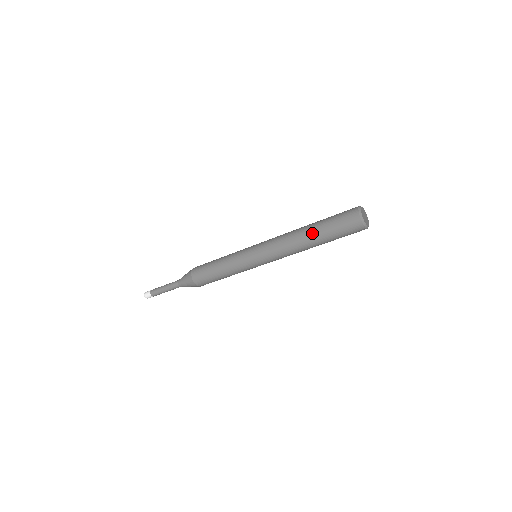
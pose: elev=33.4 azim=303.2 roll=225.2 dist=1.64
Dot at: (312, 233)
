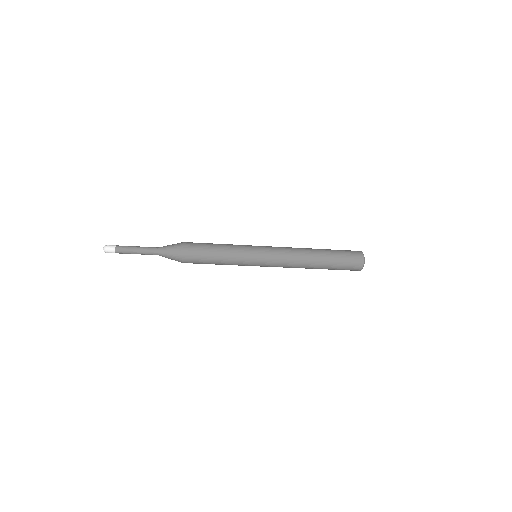
Dot at: (321, 266)
